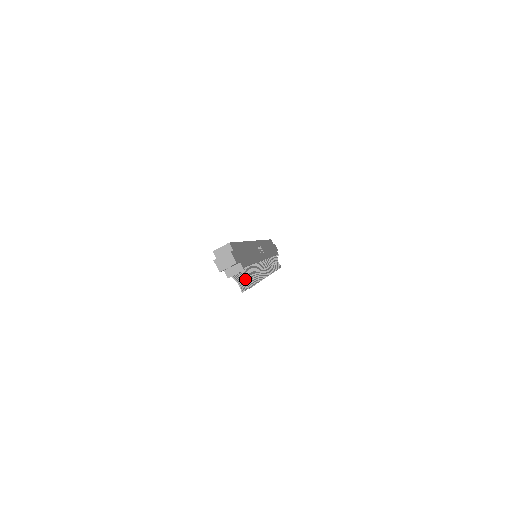
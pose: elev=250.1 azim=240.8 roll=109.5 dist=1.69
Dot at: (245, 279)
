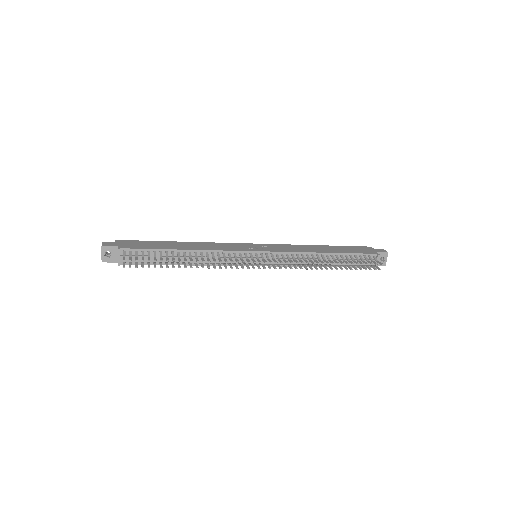
Dot at: (129, 257)
